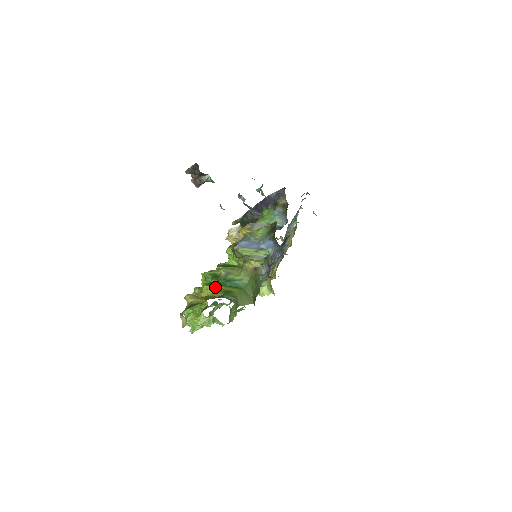
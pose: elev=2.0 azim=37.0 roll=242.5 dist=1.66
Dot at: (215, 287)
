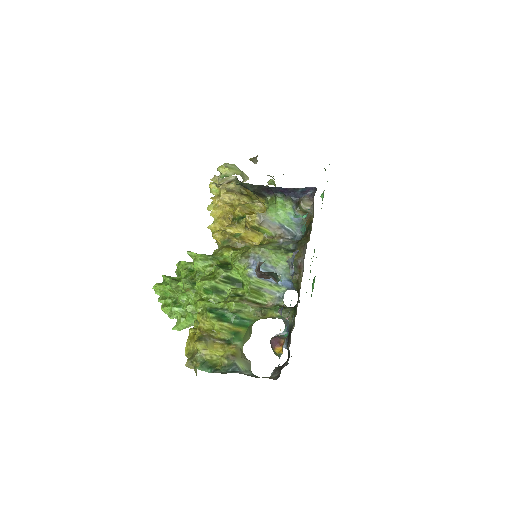
Dot at: (224, 325)
